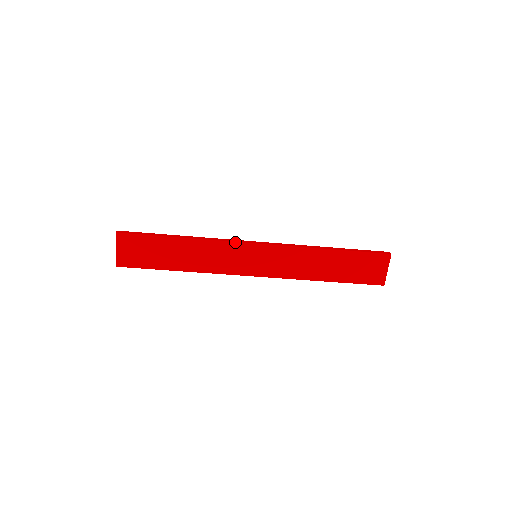
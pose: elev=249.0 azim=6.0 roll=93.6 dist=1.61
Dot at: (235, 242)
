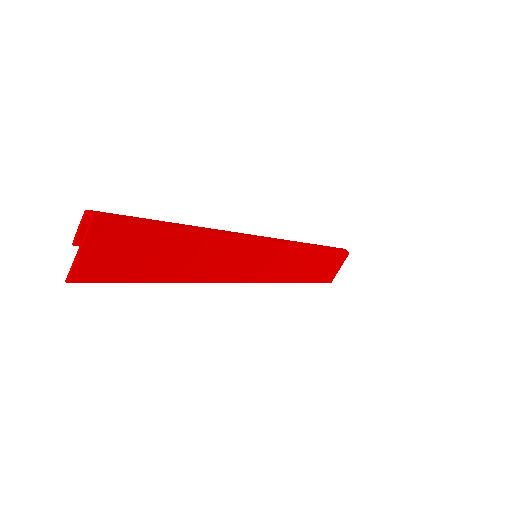
Dot at: (248, 238)
